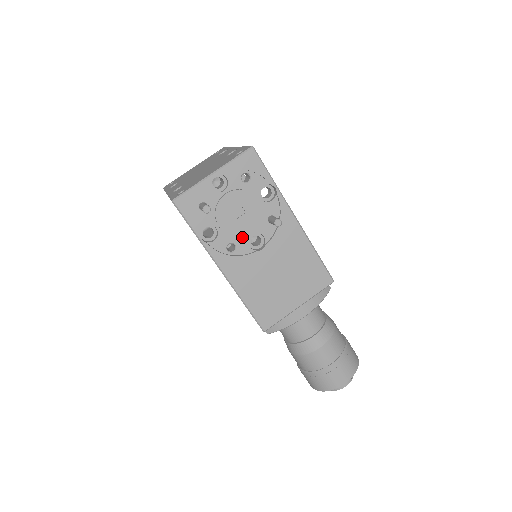
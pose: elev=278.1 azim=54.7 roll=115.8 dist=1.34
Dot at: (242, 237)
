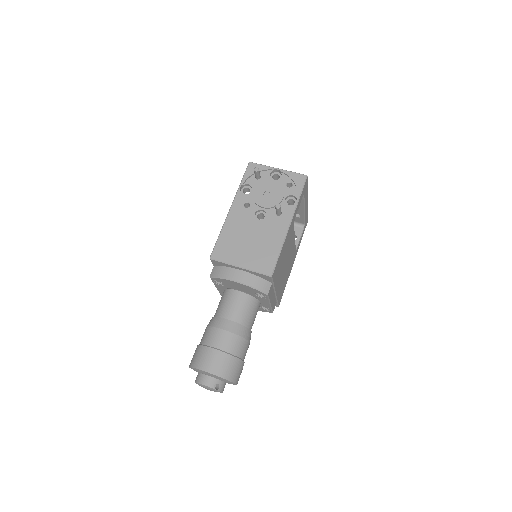
Dot at: (257, 206)
